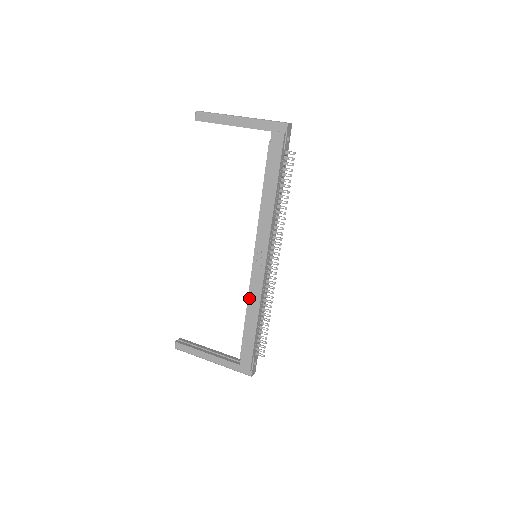
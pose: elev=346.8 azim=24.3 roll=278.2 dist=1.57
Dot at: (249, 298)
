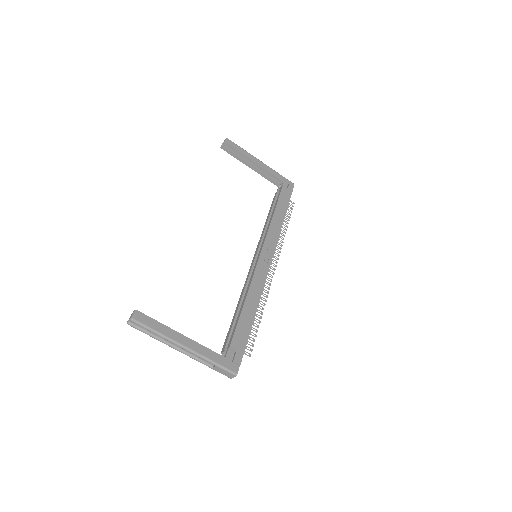
Dot at: (252, 285)
